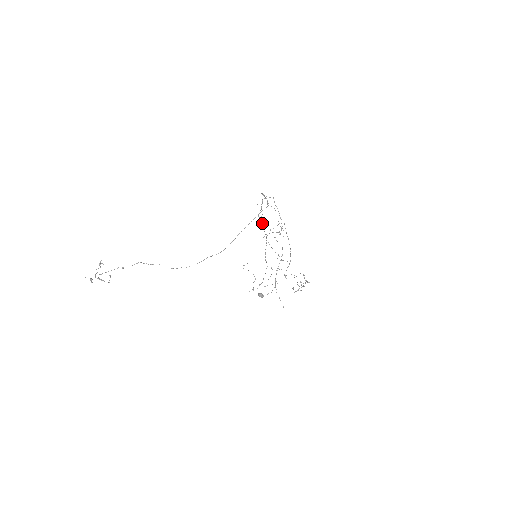
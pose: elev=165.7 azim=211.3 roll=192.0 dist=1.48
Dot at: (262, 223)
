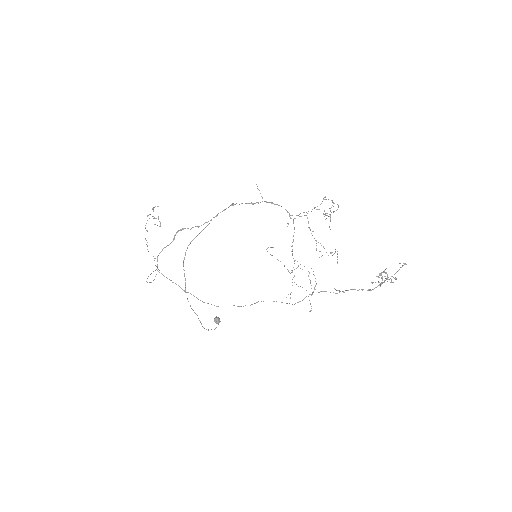
Dot at: occluded
